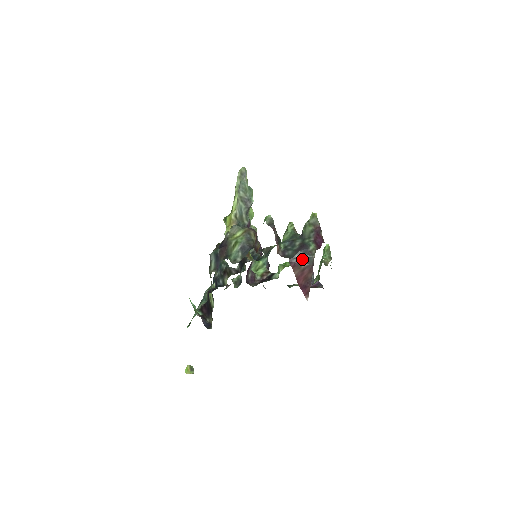
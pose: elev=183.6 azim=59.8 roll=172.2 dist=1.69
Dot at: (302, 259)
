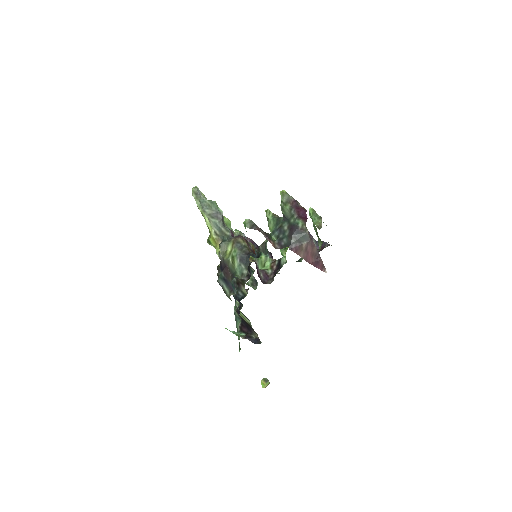
Dot at: (299, 240)
